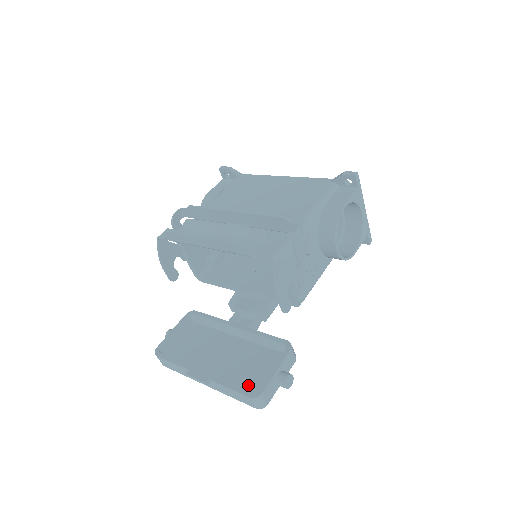
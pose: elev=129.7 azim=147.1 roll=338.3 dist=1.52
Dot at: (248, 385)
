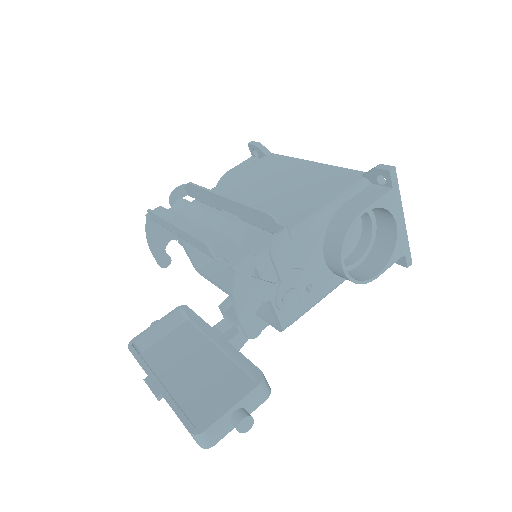
Dot at: (203, 413)
